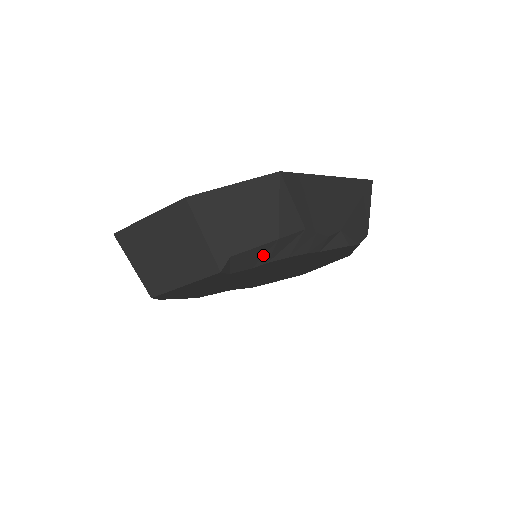
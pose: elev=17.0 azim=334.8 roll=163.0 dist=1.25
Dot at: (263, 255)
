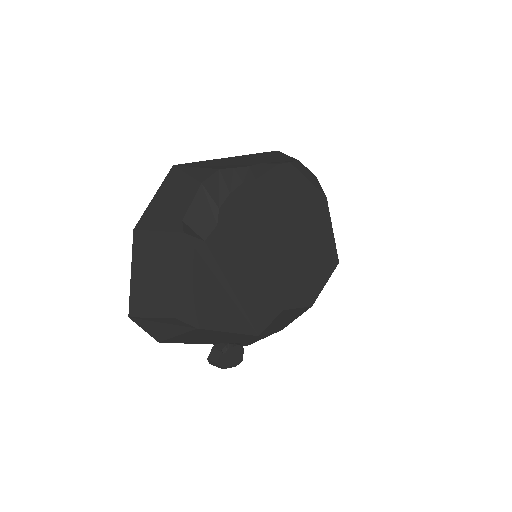
Dot at: (209, 206)
